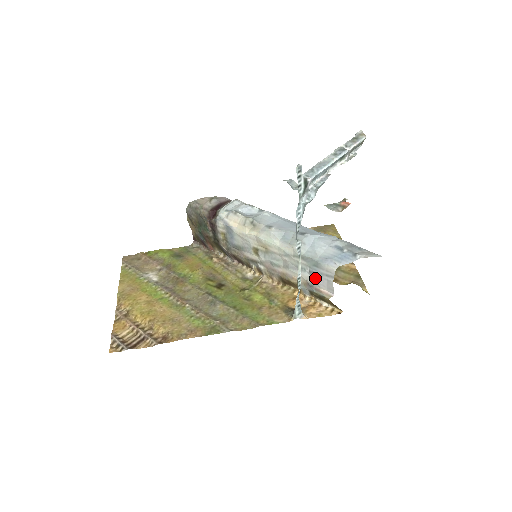
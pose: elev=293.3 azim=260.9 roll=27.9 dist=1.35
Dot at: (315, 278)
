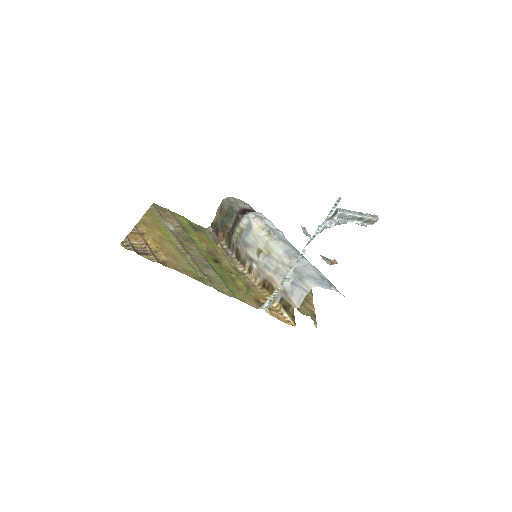
Dot at: (293, 289)
